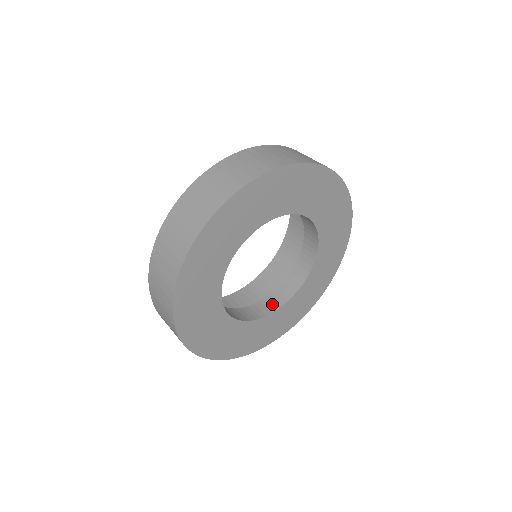
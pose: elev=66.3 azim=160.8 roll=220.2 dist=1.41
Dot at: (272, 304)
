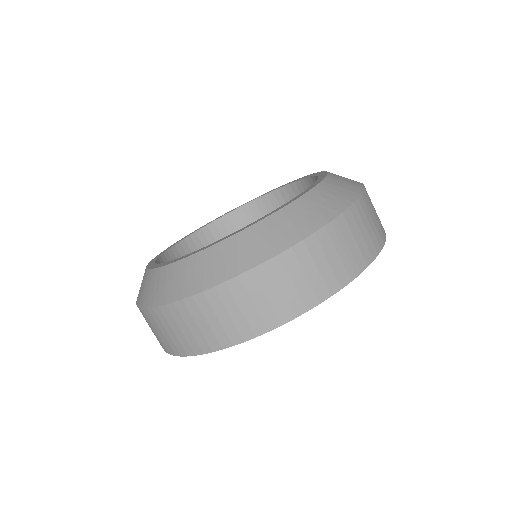
Dot at: occluded
